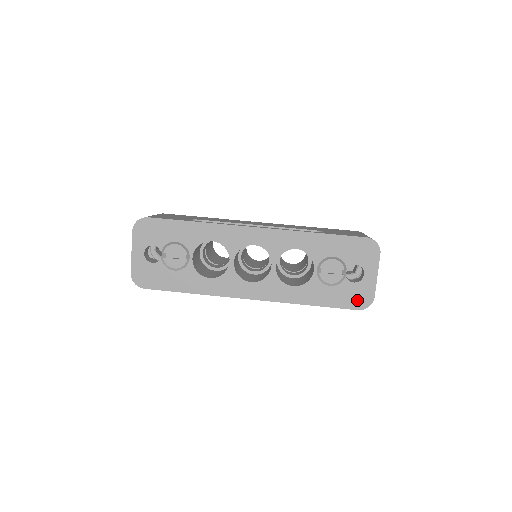
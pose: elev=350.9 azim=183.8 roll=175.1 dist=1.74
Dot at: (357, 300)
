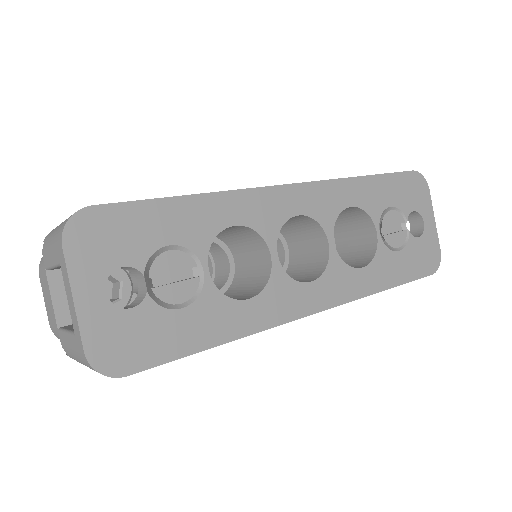
Dot at: (428, 261)
